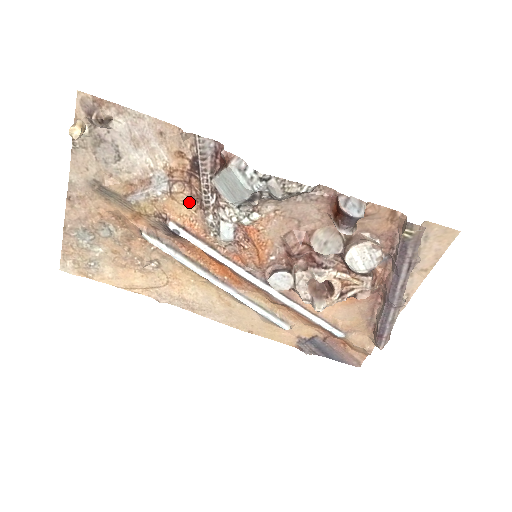
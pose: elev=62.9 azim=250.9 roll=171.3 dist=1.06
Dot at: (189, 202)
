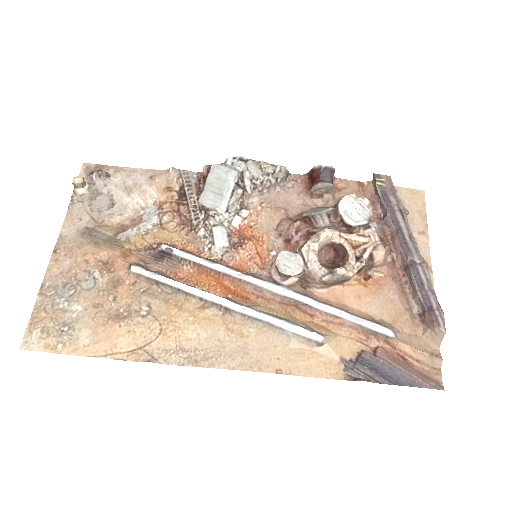
Dot at: (179, 229)
